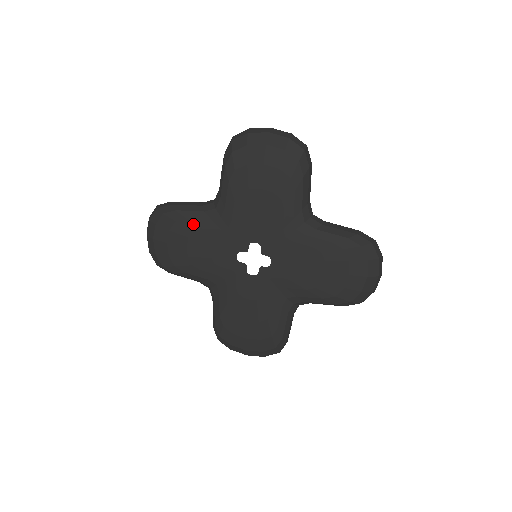
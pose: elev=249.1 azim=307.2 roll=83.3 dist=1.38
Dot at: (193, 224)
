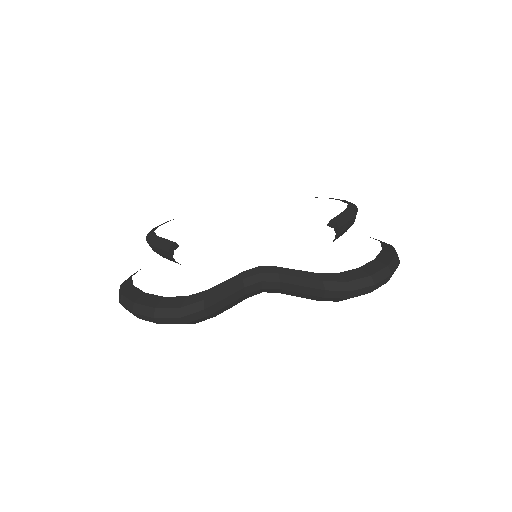
Dot at: occluded
